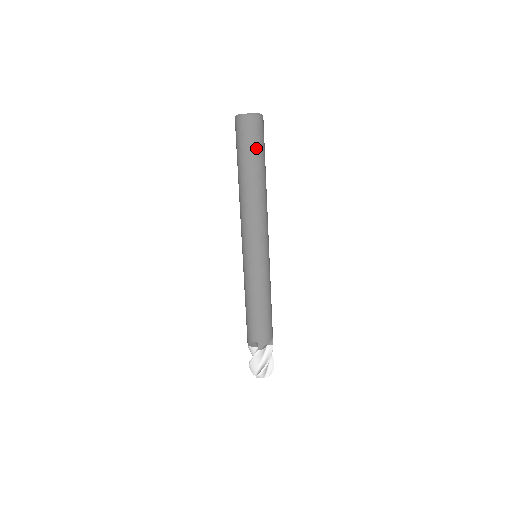
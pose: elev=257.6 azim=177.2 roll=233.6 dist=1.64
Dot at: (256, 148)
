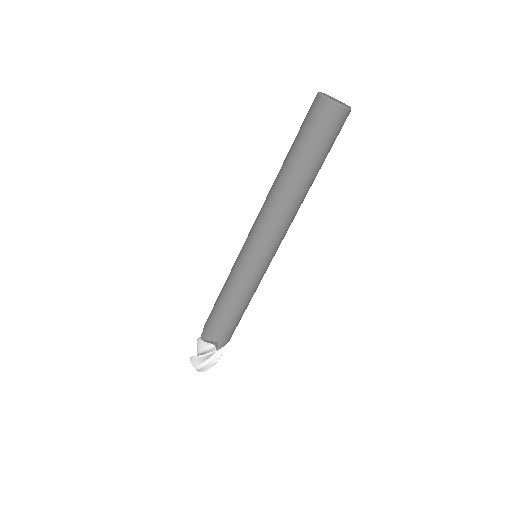
Dot at: (328, 149)
